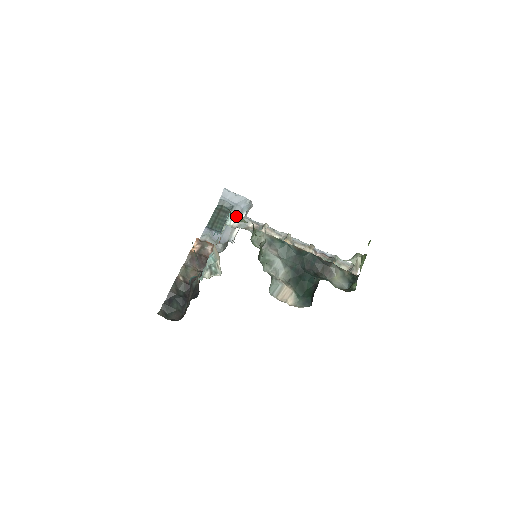
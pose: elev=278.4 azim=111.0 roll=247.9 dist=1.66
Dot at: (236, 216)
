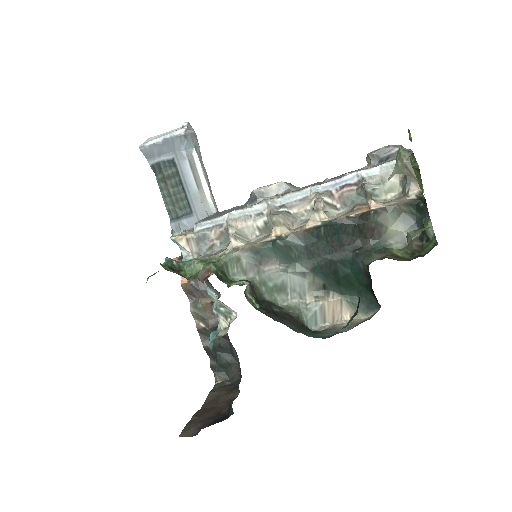
Dot at: (184, 240)
